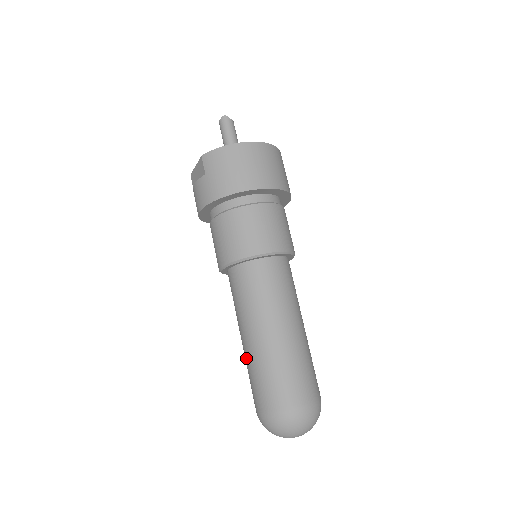
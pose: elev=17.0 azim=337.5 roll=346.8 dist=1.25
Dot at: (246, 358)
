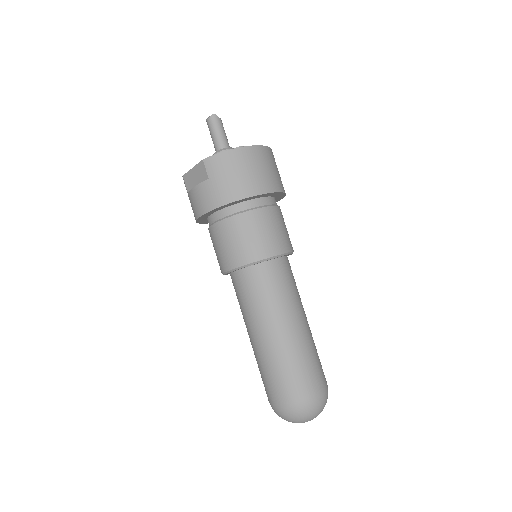
Dot at: (258, 355)
